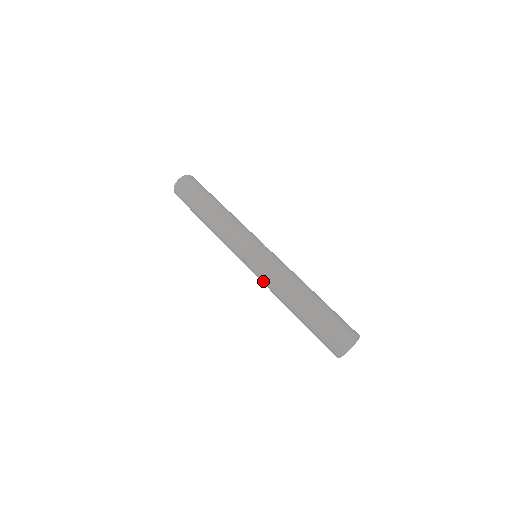
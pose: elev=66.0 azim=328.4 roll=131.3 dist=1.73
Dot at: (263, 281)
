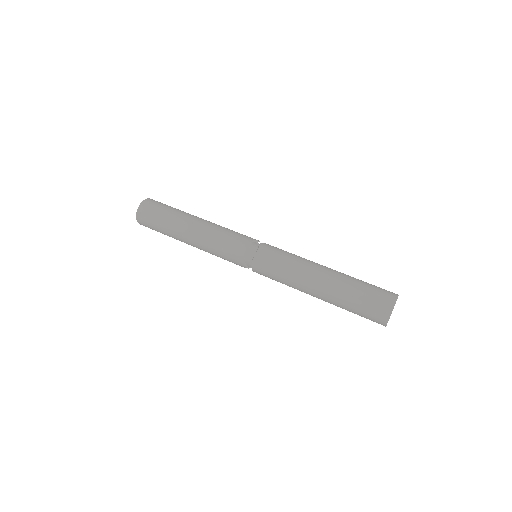
Dot at: (276, 273)
